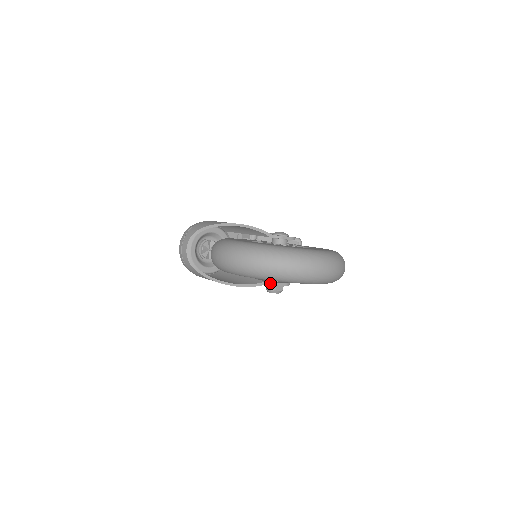
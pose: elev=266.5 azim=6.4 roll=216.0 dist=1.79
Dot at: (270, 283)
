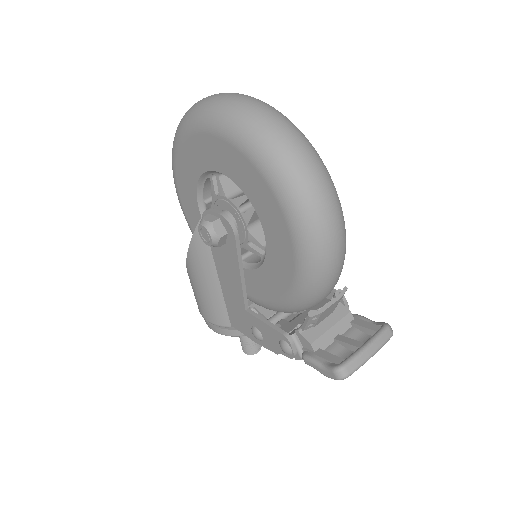
Dot at: (205, 211)
